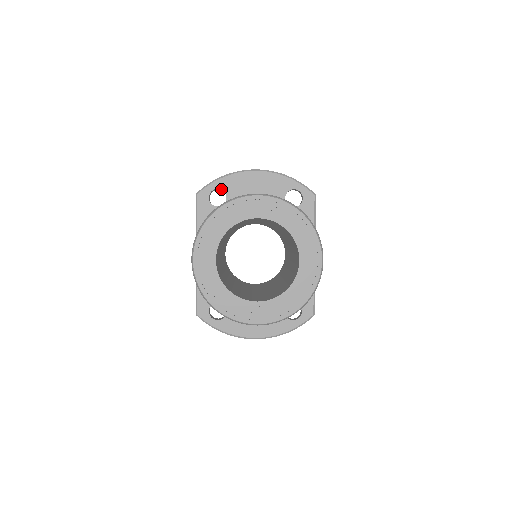
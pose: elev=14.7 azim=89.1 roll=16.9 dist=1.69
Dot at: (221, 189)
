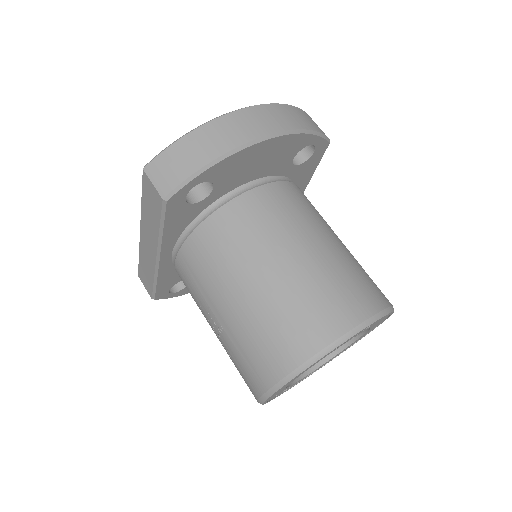
Dot at: (207, 181)
